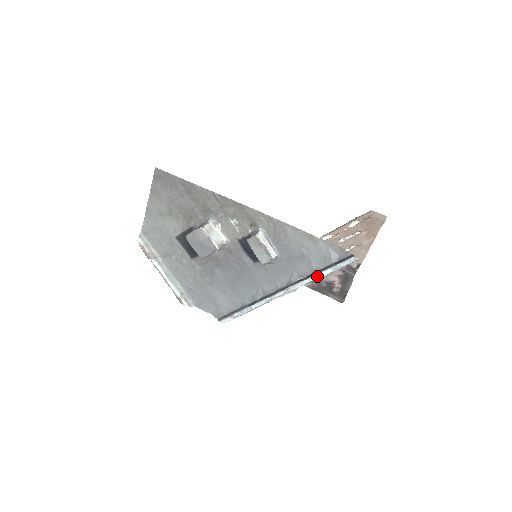
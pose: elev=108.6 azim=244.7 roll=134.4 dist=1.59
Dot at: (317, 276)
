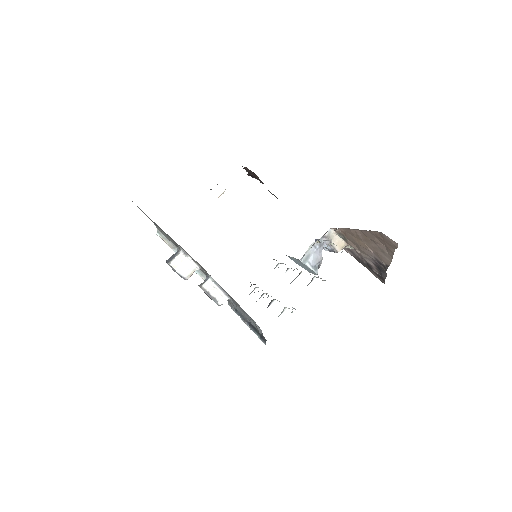
Dot at: occluded
